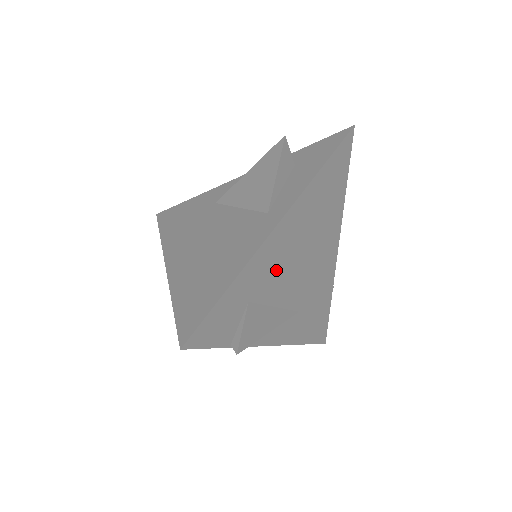
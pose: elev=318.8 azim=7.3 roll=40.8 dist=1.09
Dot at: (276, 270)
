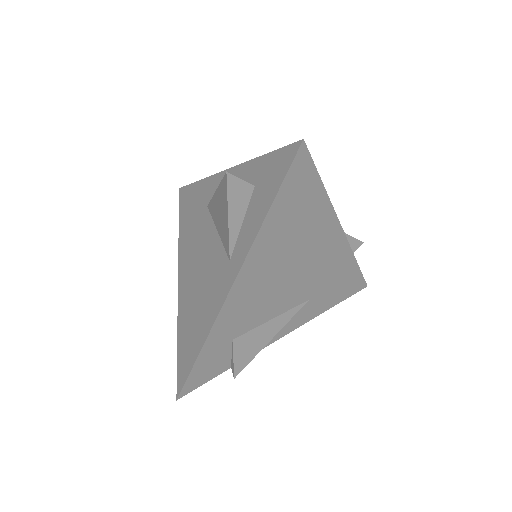
Dot at: (254, 305)
